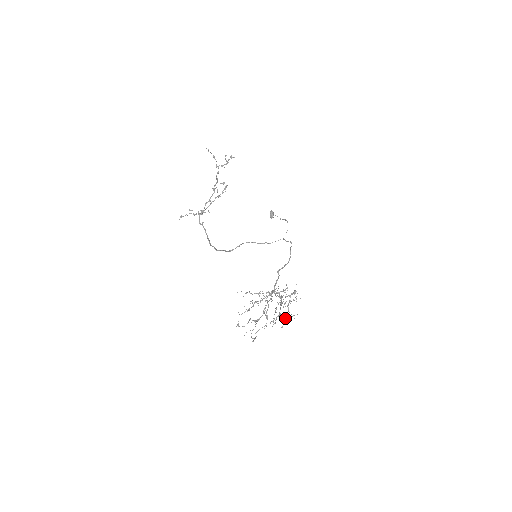
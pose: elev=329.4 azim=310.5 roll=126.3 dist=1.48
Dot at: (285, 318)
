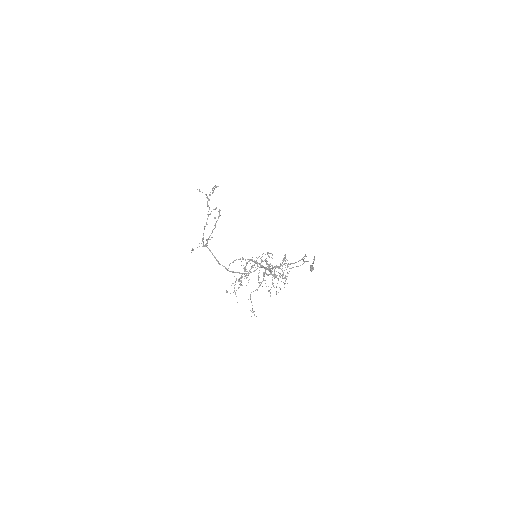
Dot at: (274, 278)
